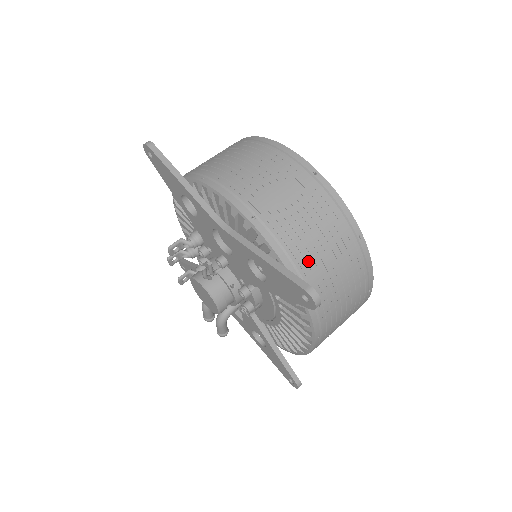
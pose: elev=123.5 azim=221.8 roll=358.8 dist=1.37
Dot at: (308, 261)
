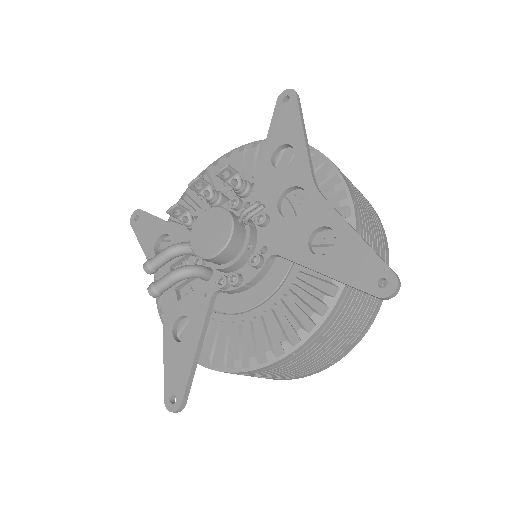
Dot at: occluded
